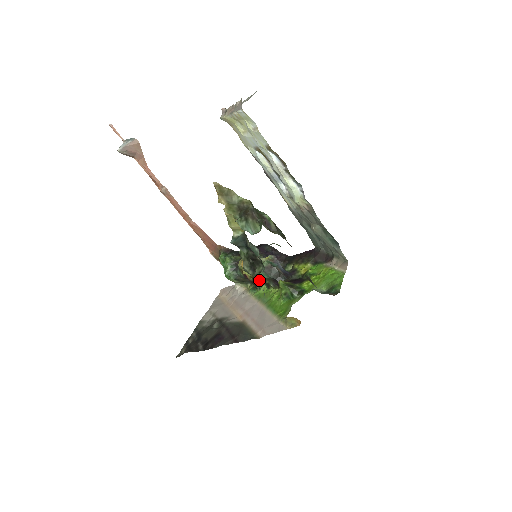
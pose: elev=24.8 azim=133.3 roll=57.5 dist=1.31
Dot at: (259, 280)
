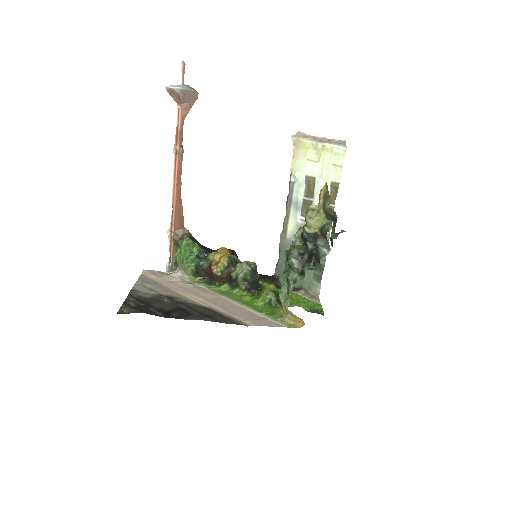
Dot at: (298, 275)
